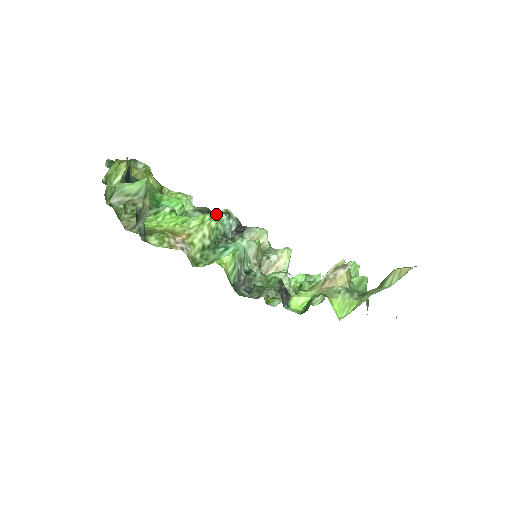
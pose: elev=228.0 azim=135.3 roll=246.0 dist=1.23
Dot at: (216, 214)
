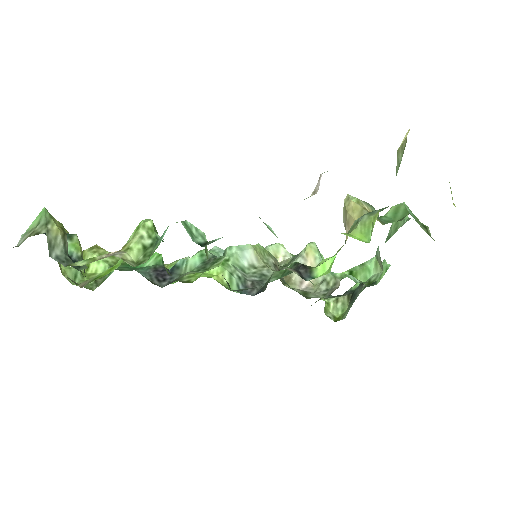
Dot at: occluded
